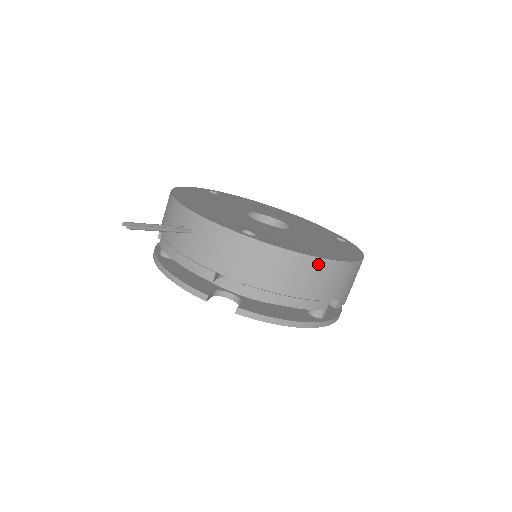
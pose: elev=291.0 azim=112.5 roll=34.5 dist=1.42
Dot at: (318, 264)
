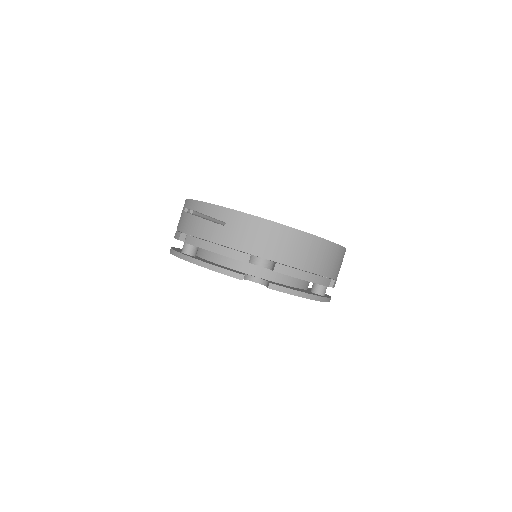
Dot at: (327, 246)
